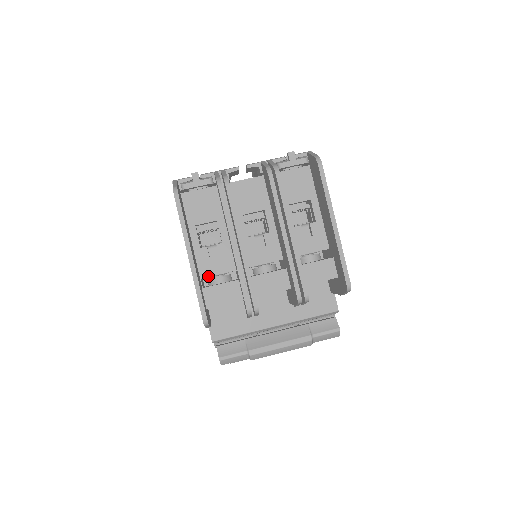
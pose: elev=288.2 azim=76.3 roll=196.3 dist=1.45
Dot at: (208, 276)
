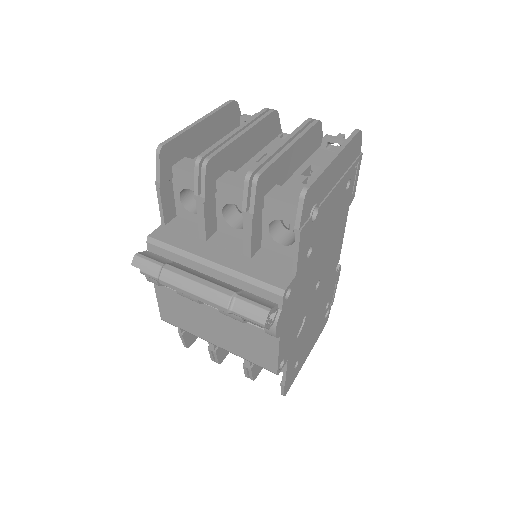
Dot at: occluded
